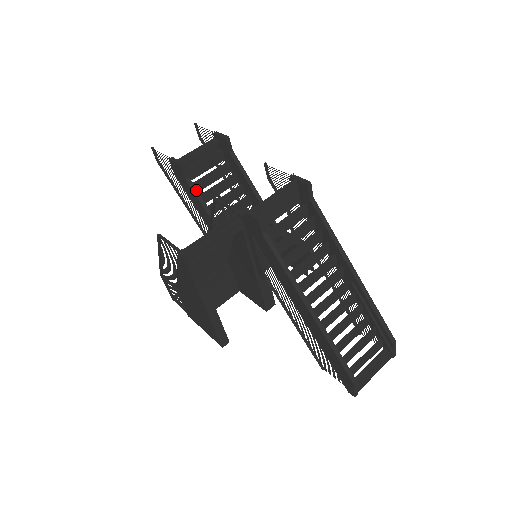
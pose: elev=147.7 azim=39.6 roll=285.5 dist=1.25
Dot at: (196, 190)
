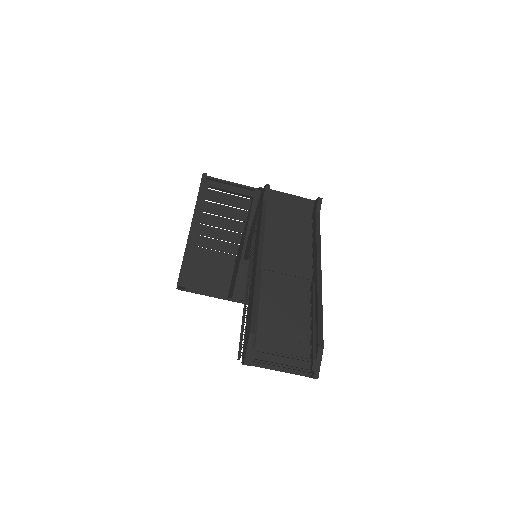
Dot at: occluded
